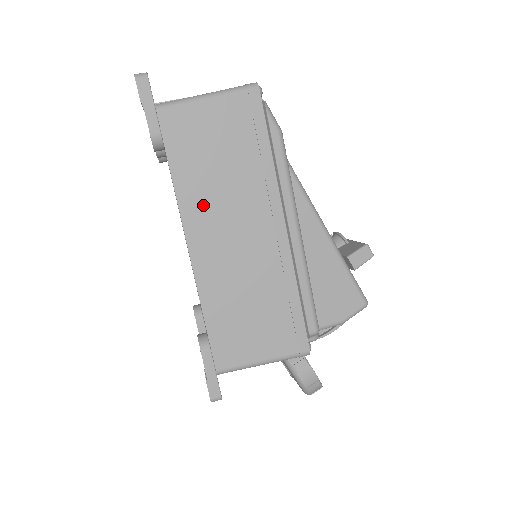
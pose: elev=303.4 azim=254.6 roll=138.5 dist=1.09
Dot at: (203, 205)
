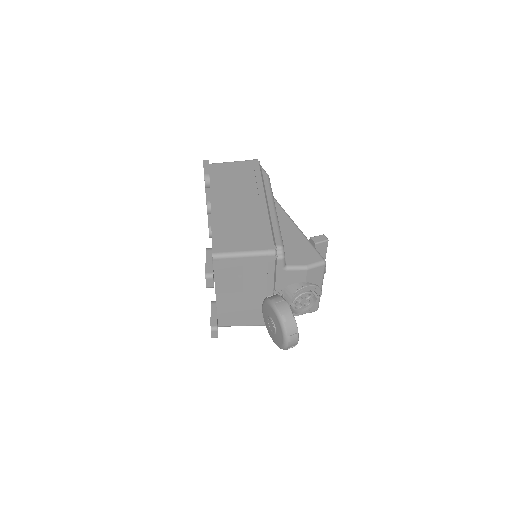
Dot at: (223, 191)
